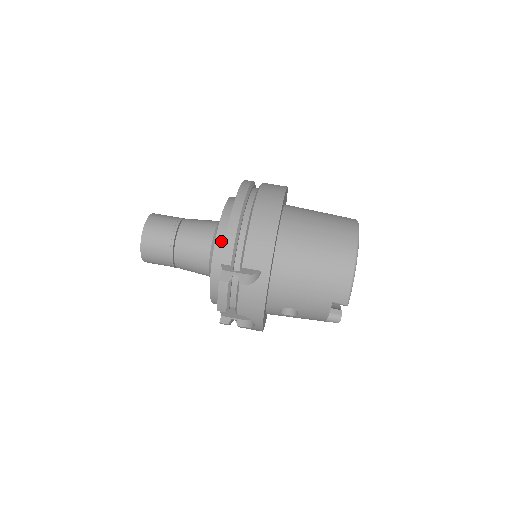
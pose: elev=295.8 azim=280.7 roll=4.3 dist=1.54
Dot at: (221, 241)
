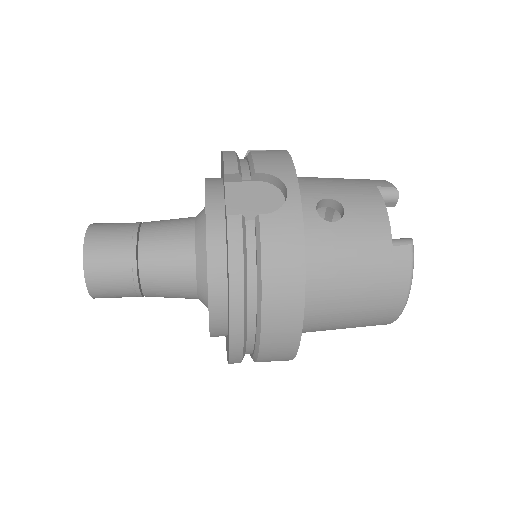
Dot at: occluded
